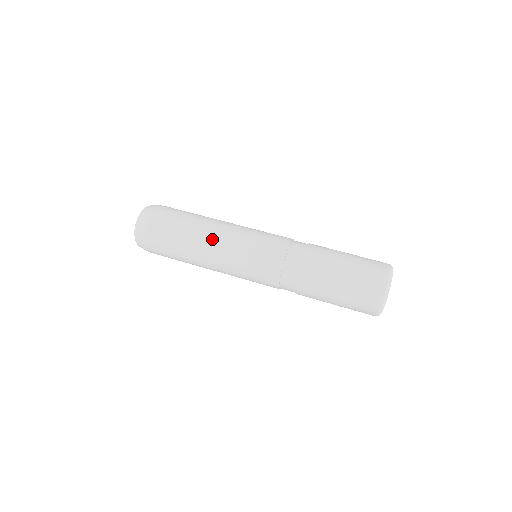
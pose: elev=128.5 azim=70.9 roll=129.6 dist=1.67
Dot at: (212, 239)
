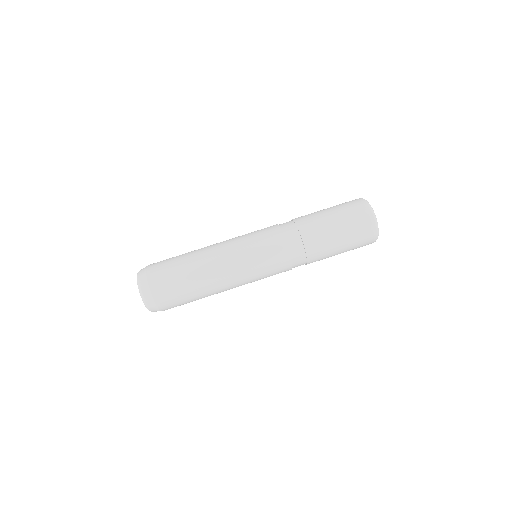
Dot at: (222, 279)
